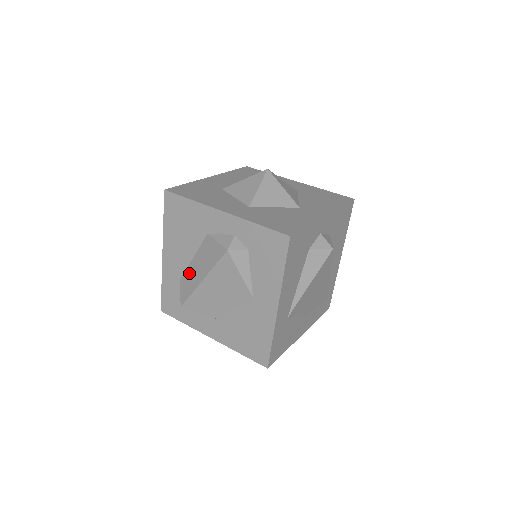
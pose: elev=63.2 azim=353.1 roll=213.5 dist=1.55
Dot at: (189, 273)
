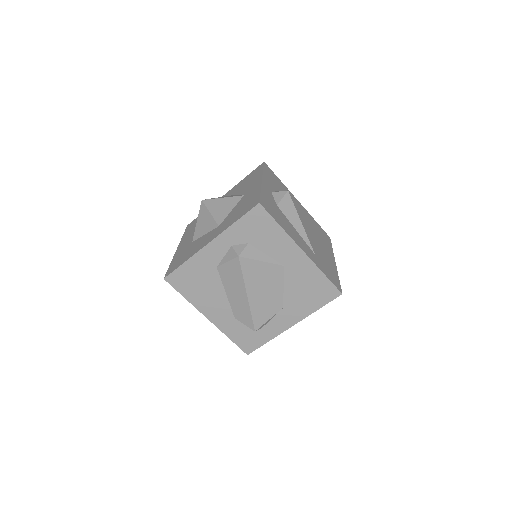
Dot at: (235, 305)
